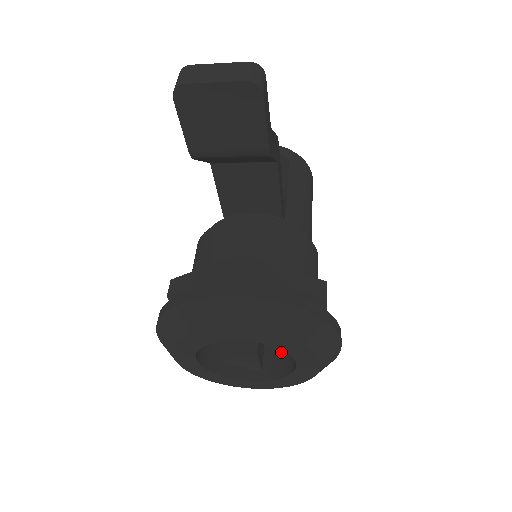
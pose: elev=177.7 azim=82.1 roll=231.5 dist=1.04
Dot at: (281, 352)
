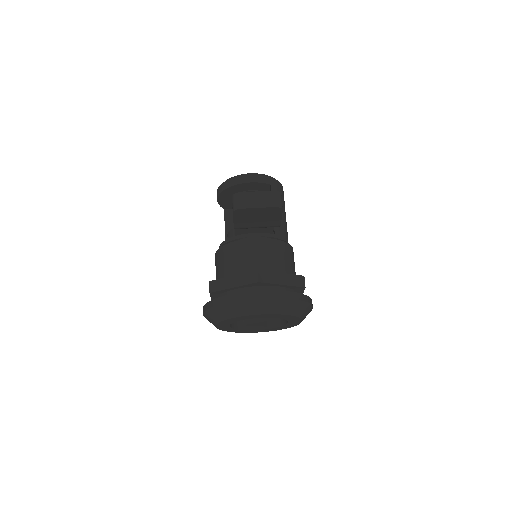
Dot at: occluded
